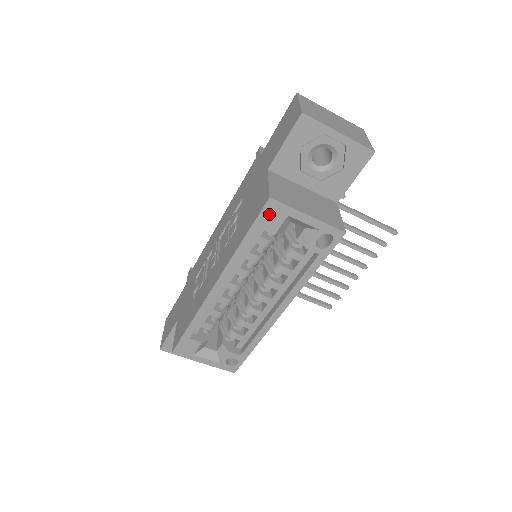
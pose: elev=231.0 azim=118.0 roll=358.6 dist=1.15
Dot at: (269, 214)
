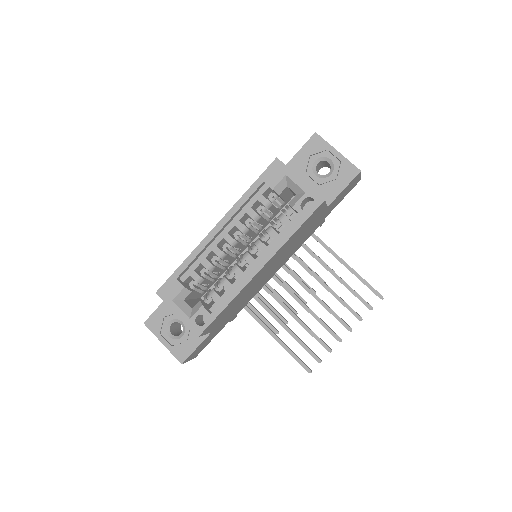
Dot at: (273, 171)
